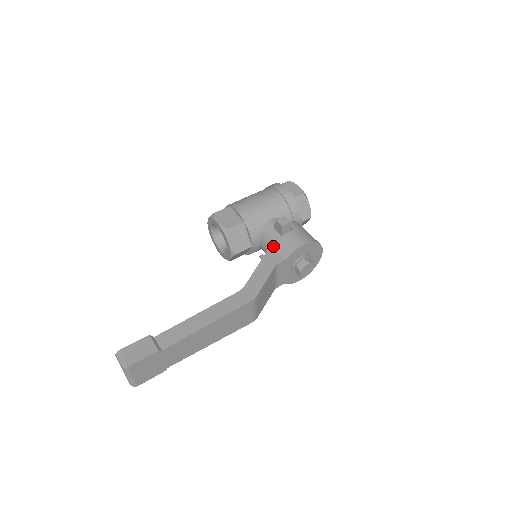
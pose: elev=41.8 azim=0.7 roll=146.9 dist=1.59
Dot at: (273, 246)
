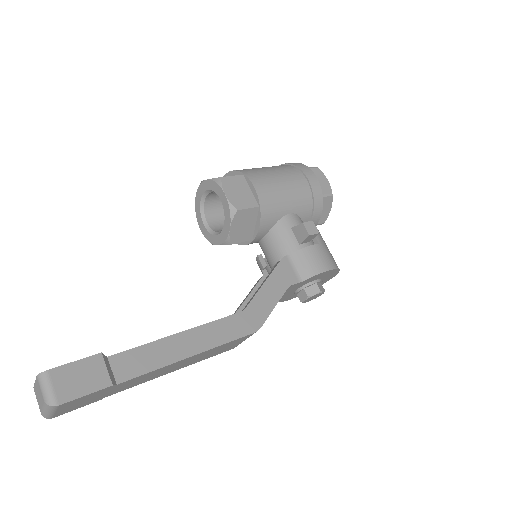
Dot at: (288, 256)
